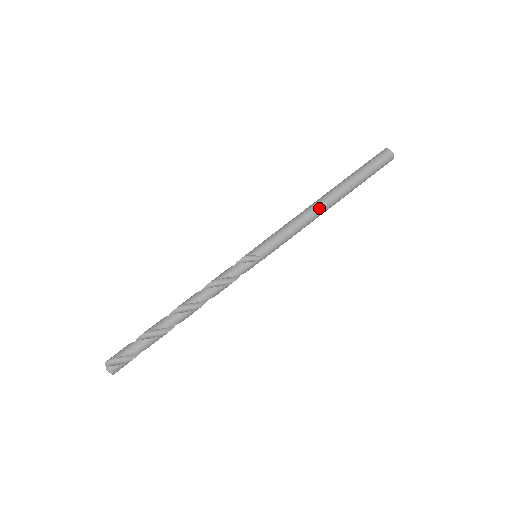
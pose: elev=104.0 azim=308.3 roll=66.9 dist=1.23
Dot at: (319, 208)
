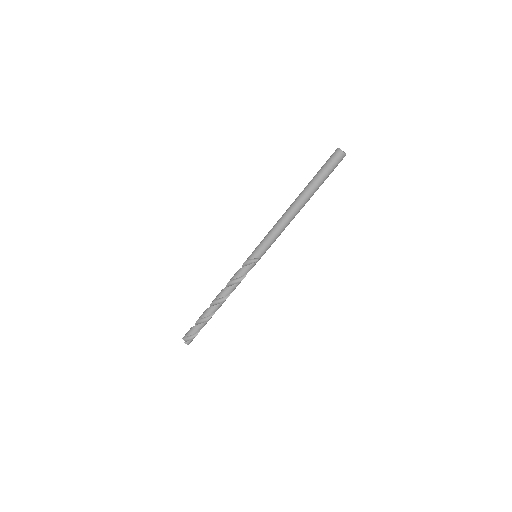
Dot at: (293, 214)
